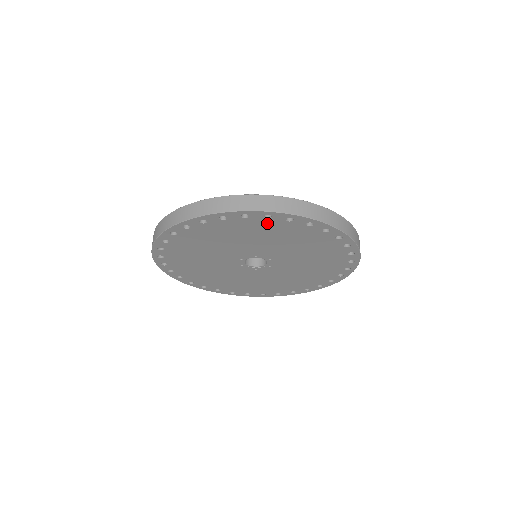
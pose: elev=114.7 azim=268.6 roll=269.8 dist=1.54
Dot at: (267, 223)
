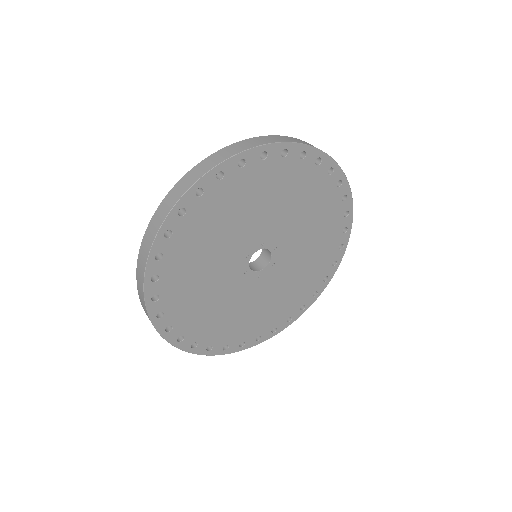
Dot at: (282, 167)
